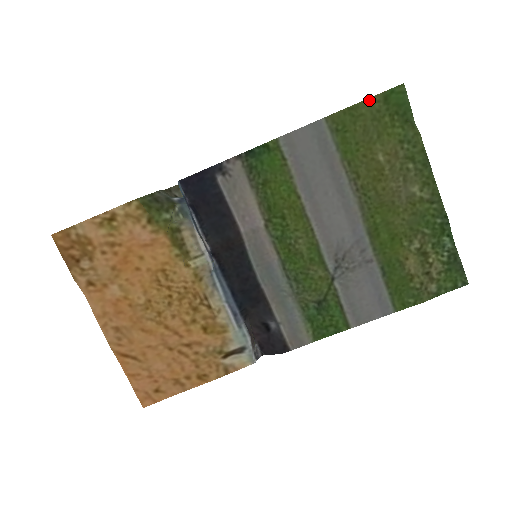
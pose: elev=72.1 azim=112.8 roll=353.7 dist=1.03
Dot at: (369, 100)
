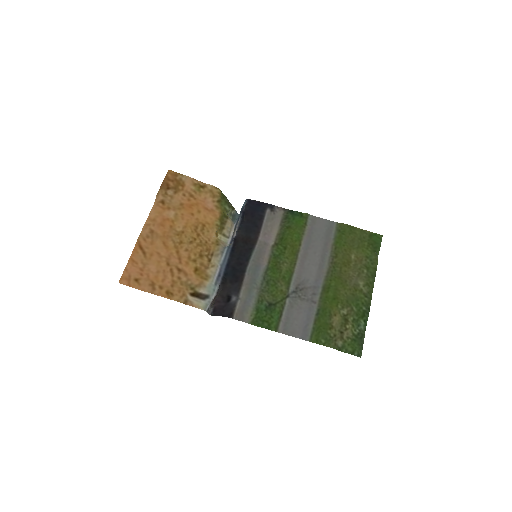
Dot at: (363, 230)
